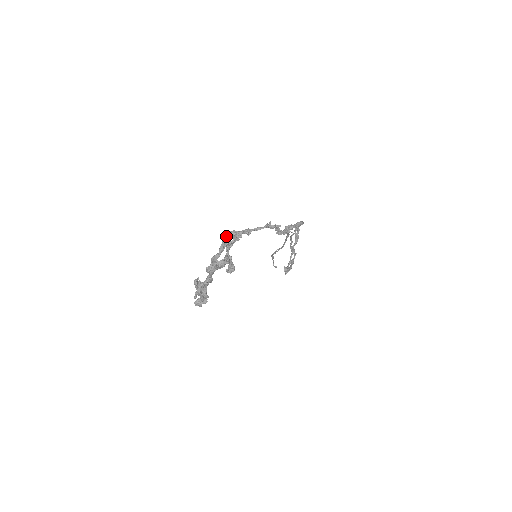
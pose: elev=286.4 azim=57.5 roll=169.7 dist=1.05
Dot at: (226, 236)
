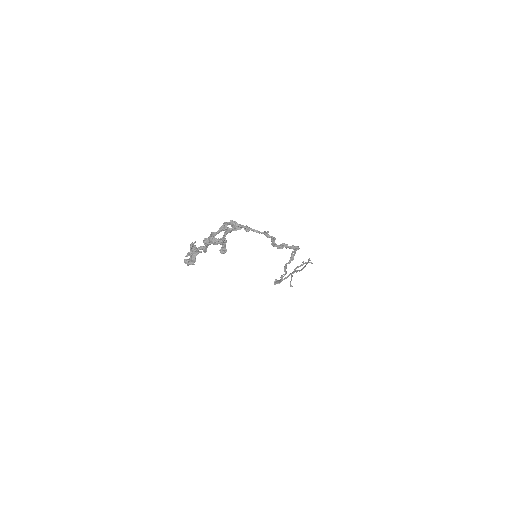
Dot at: (227, 222)
